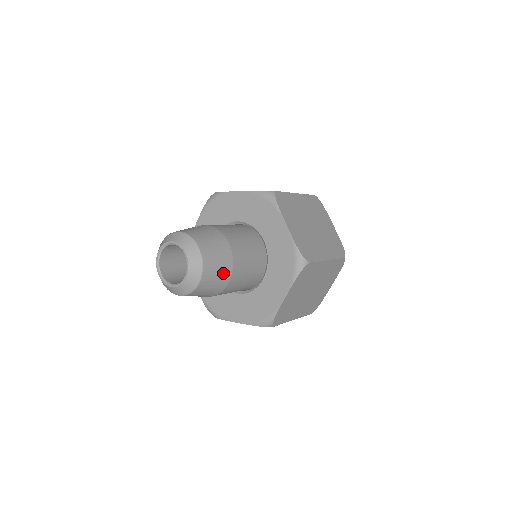
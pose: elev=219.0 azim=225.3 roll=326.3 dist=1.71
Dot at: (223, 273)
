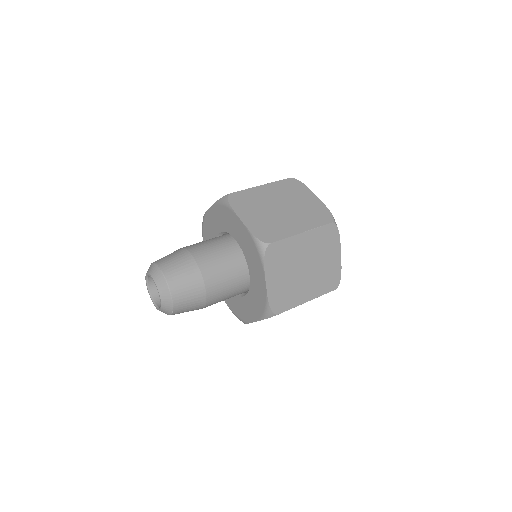
Dot at: (195, 308)
